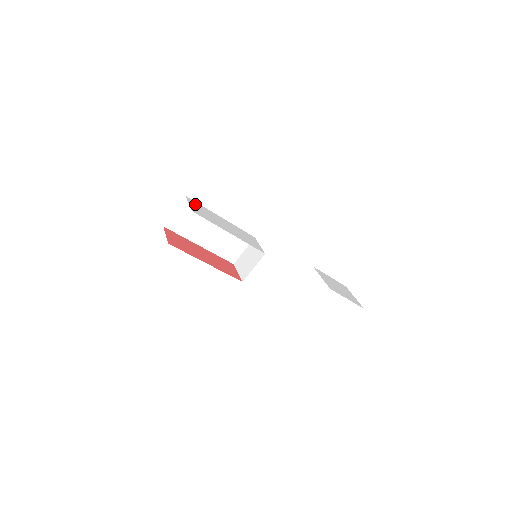
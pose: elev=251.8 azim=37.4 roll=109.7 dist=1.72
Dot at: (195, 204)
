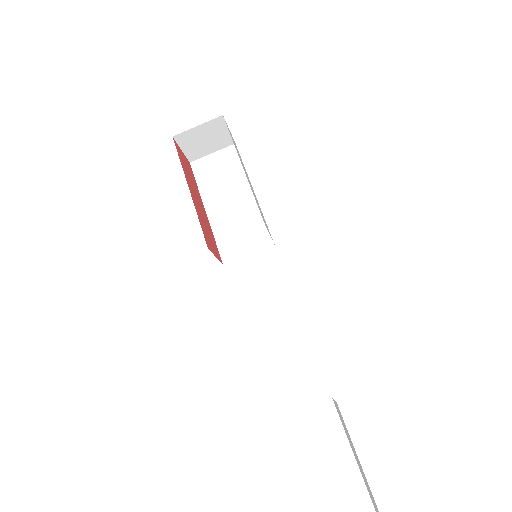
Dot at: occluded
